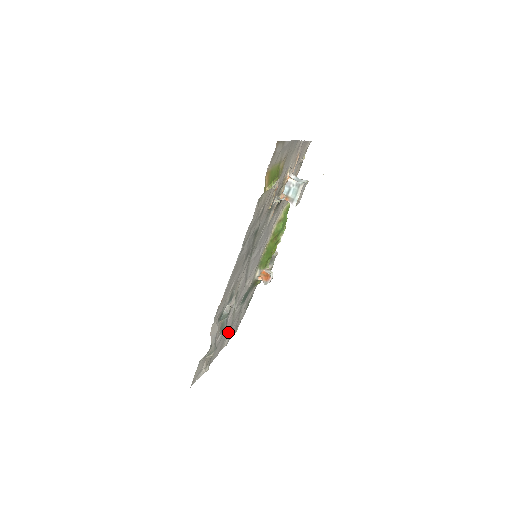
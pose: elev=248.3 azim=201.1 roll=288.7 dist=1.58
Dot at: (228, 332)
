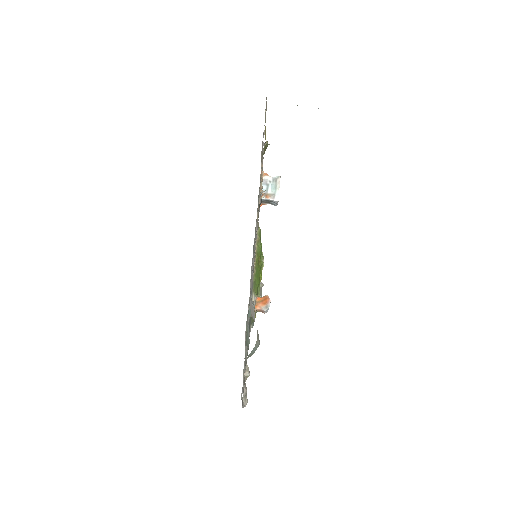
Dot at: occluded
